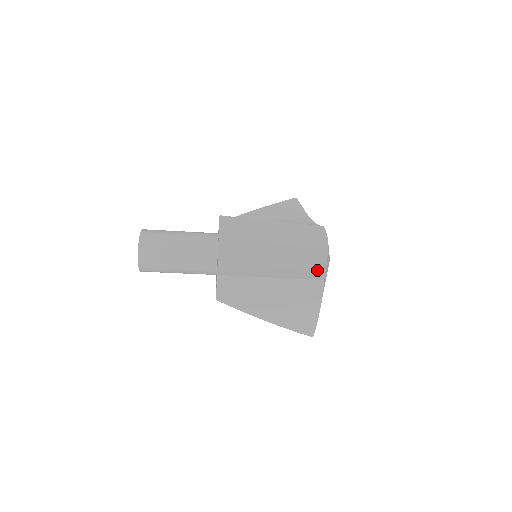
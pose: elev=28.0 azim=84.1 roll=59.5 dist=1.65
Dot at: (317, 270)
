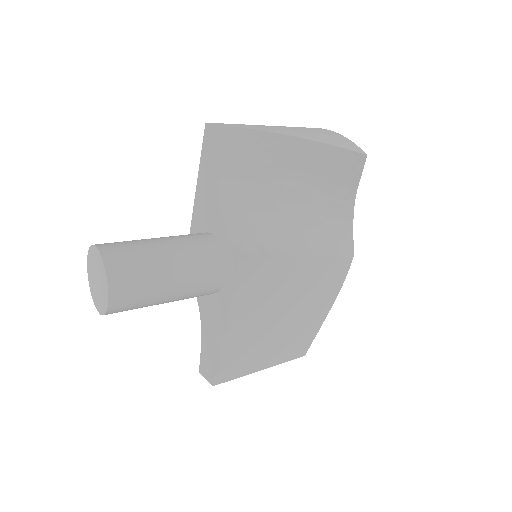
Dot at: (306, 345)
